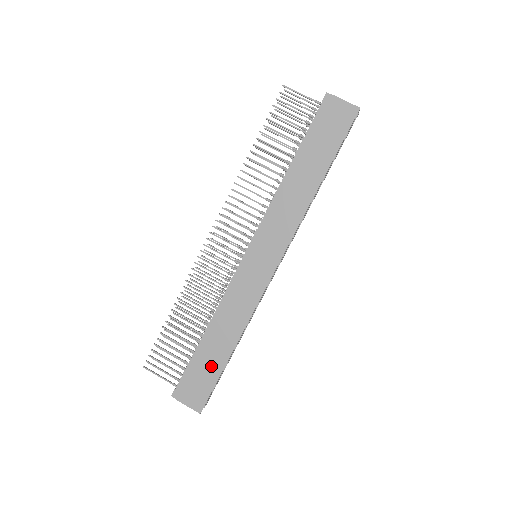
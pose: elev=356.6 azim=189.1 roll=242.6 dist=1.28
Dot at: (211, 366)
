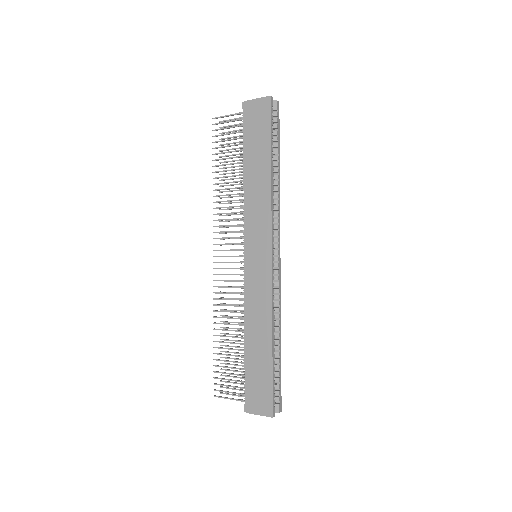
Dot at: (262, 368)
